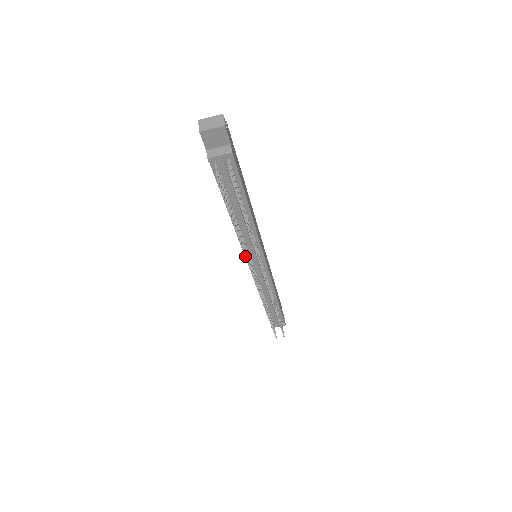
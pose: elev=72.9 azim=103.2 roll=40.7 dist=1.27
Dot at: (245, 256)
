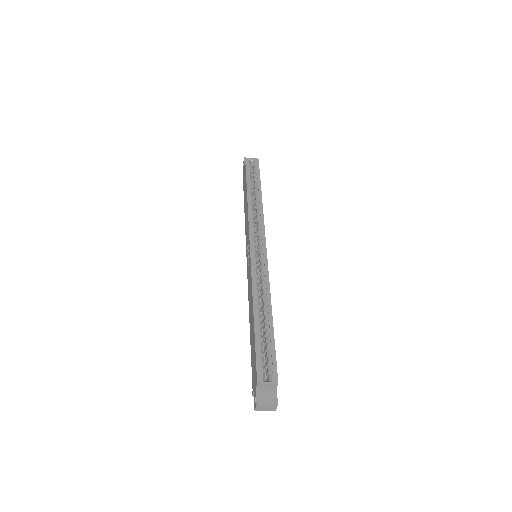
Dot at: occluded
